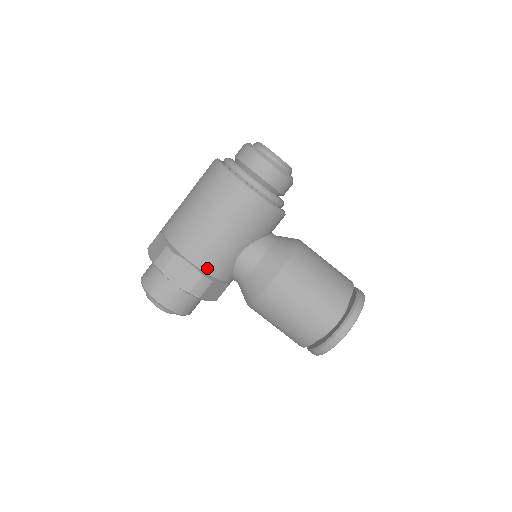
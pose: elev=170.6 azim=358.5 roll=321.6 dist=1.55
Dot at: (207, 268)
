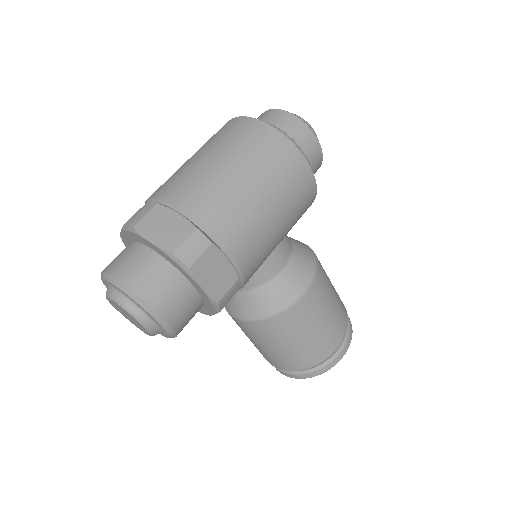
Dot at: (246, 268)
